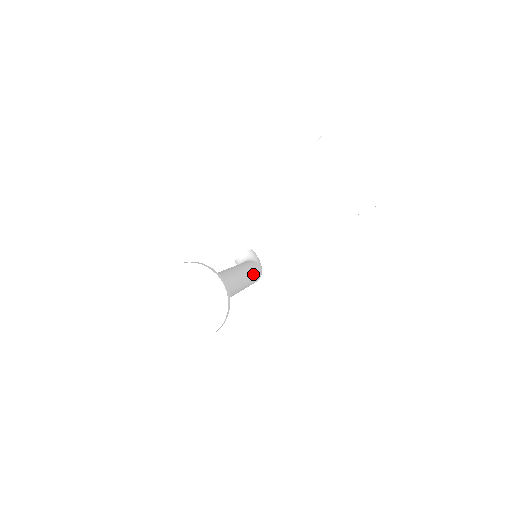
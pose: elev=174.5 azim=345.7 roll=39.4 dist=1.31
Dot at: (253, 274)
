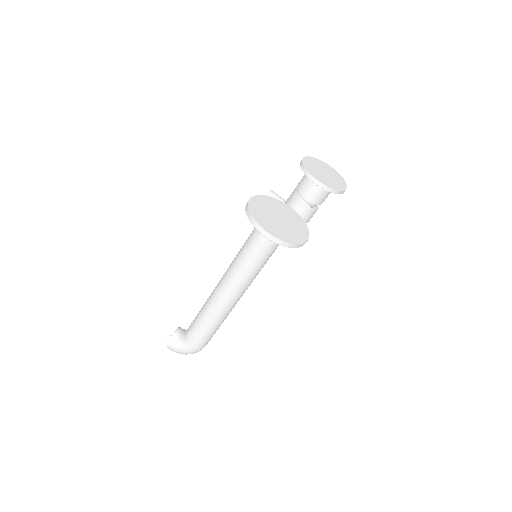
Dot at: occluded
